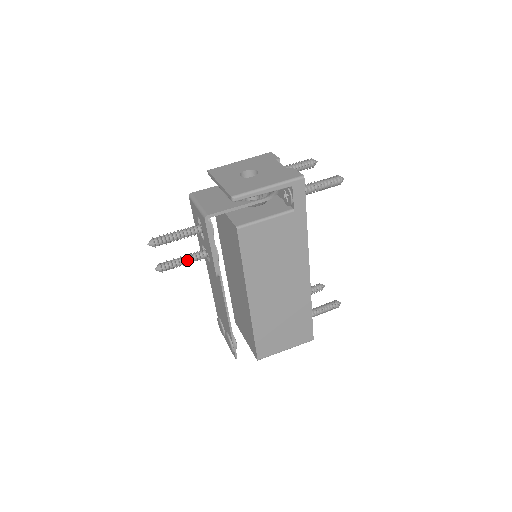
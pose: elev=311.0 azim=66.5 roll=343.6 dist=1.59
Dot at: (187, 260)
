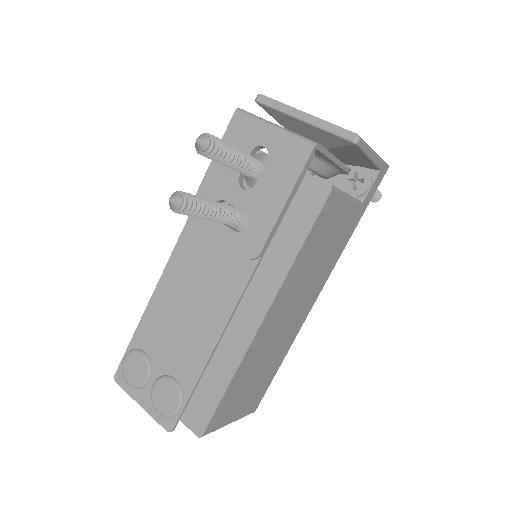
Dot at: (215, 210)
